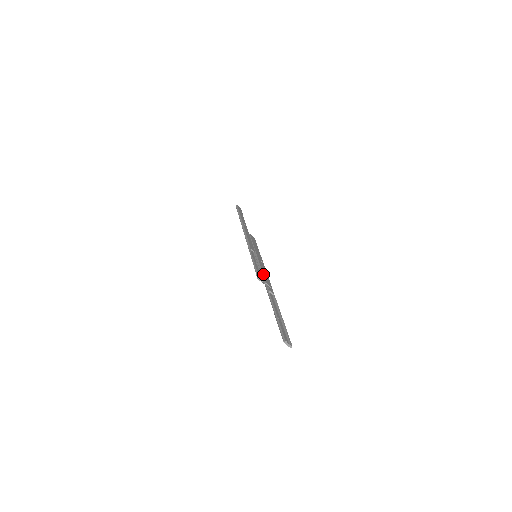
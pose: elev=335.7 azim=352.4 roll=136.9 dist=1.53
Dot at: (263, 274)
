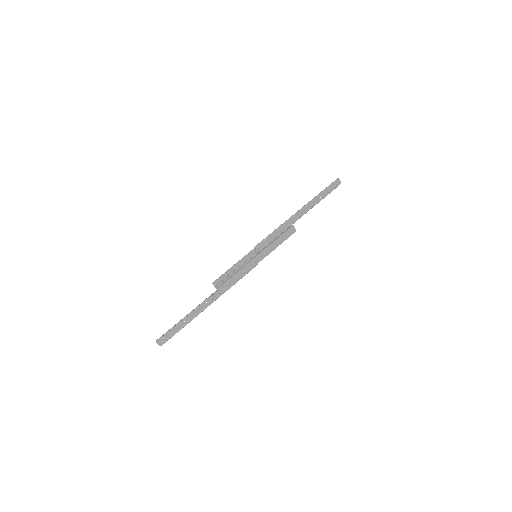
Dot at: (229, 279)
